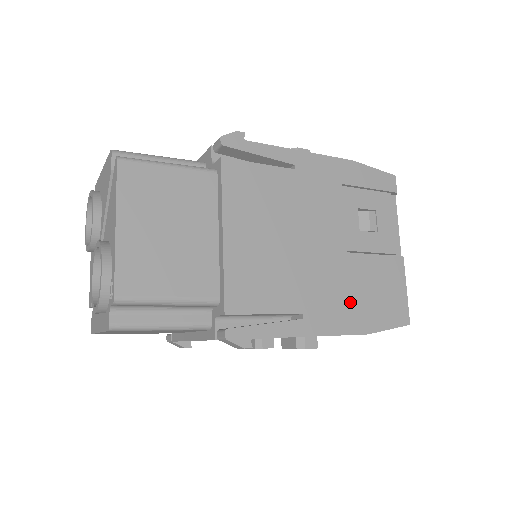
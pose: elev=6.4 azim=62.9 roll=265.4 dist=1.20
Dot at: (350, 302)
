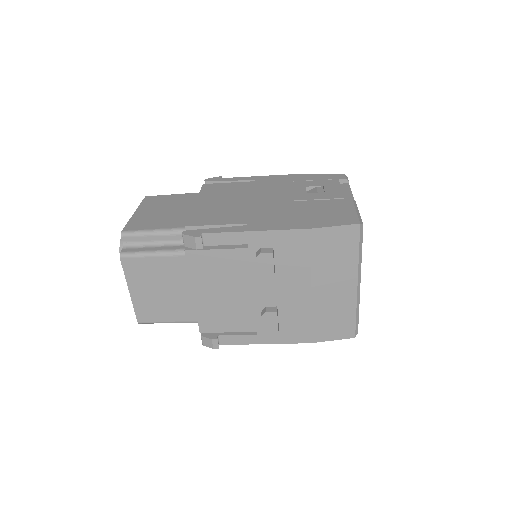
Dot at: (293, 217)
